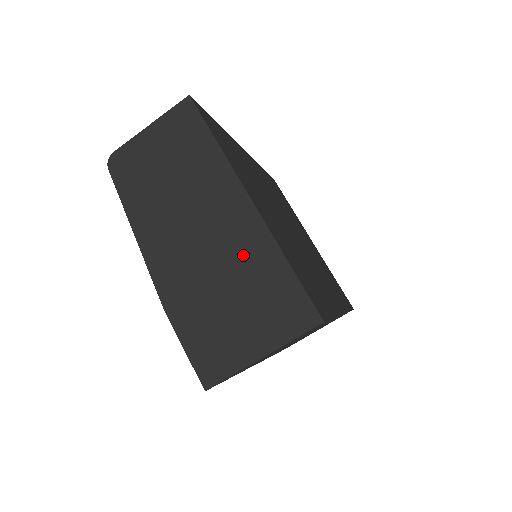
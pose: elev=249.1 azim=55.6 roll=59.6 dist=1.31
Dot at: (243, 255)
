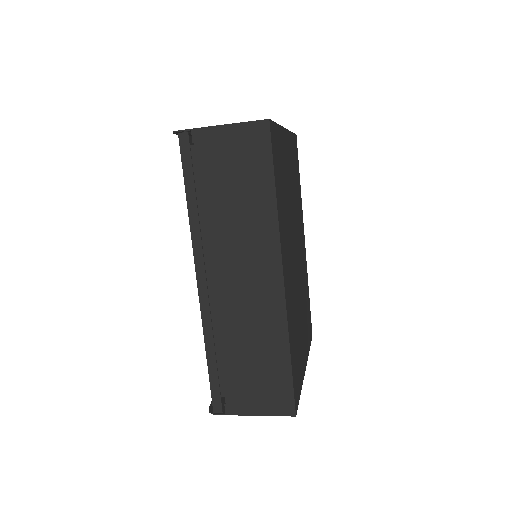
Dot at: occluded
